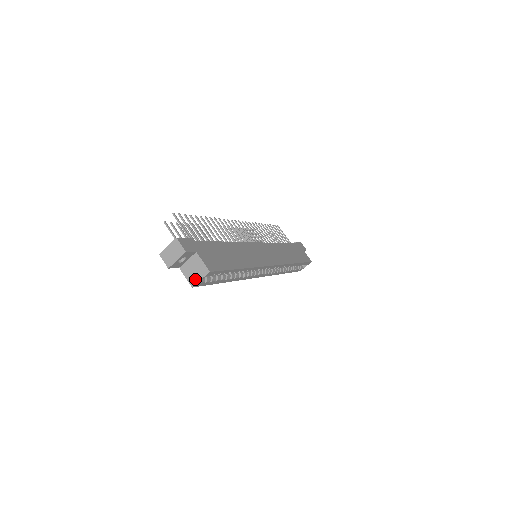
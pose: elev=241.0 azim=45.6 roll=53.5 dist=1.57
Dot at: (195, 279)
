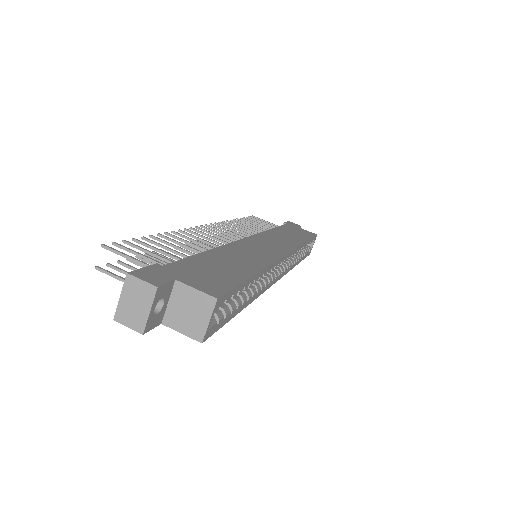
Dot at: (199, 326)
